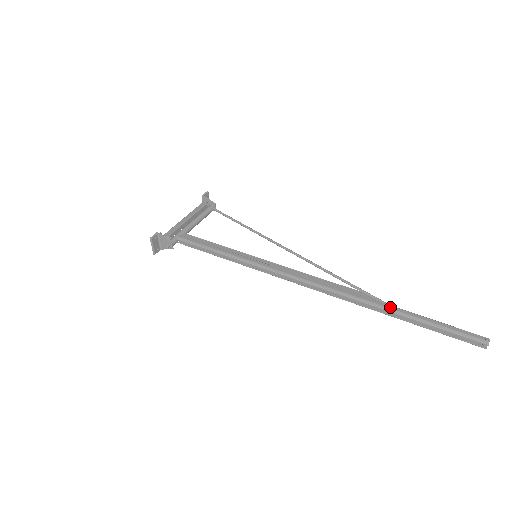
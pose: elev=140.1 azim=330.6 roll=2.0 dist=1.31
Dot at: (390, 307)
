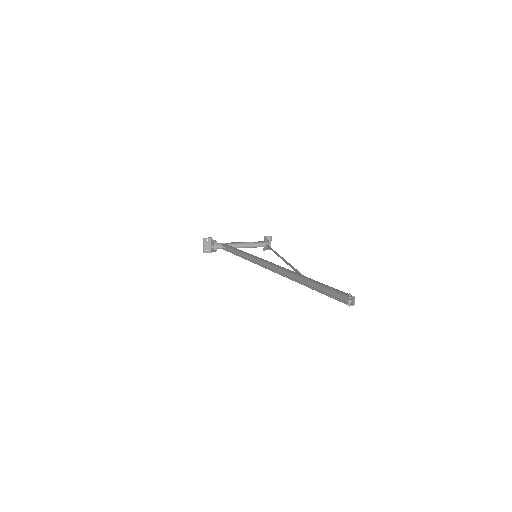
Dot at: (302, 276)
